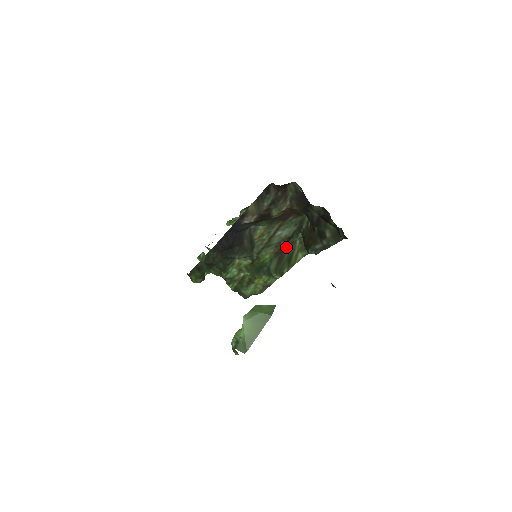
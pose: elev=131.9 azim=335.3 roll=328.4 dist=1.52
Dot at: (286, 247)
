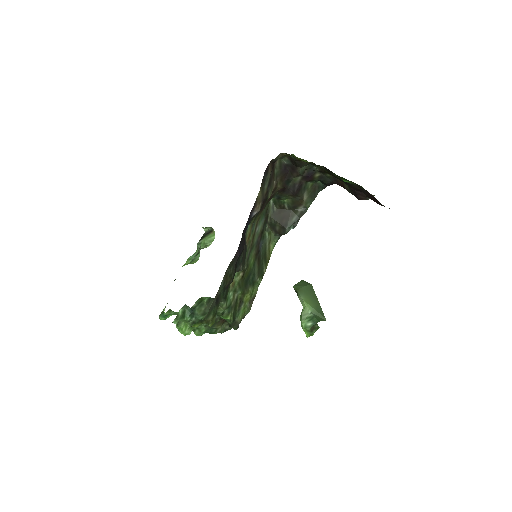
Dot at: (260, 245)
